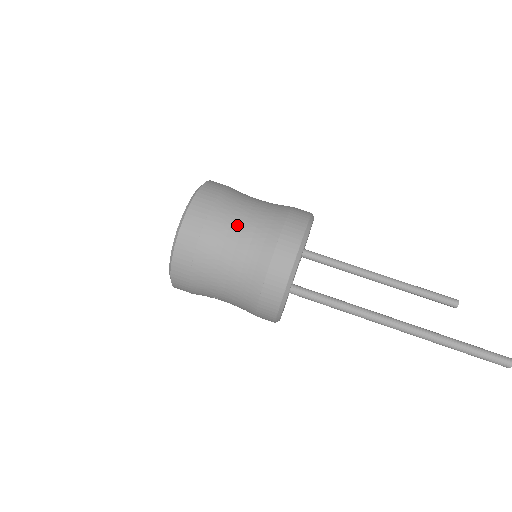
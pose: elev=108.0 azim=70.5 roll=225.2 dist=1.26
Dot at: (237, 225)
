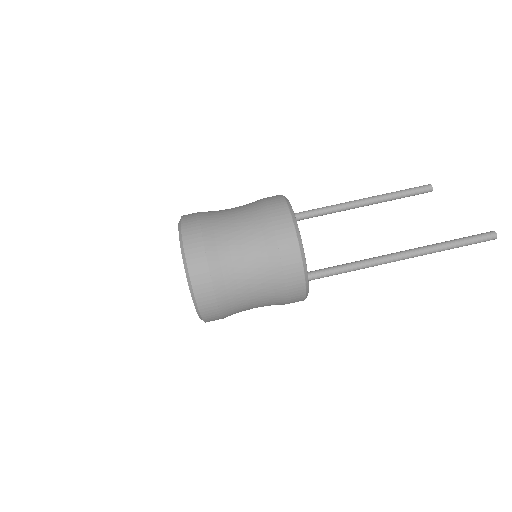
Dot at: (238, 264)
